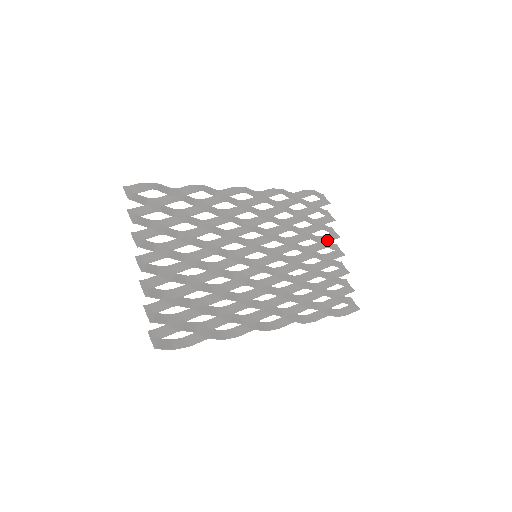
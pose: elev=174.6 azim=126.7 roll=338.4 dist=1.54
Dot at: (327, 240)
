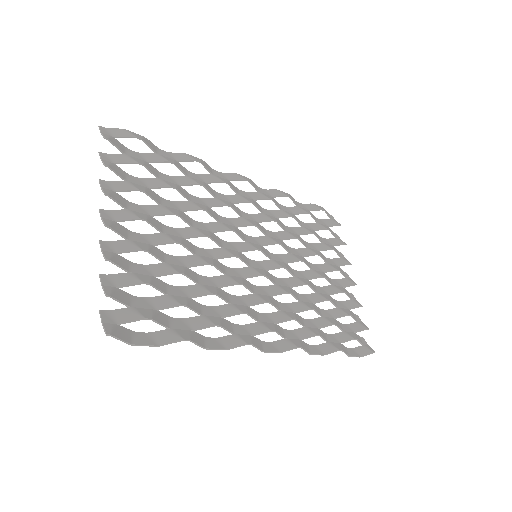
Dot at: (337, 264)
